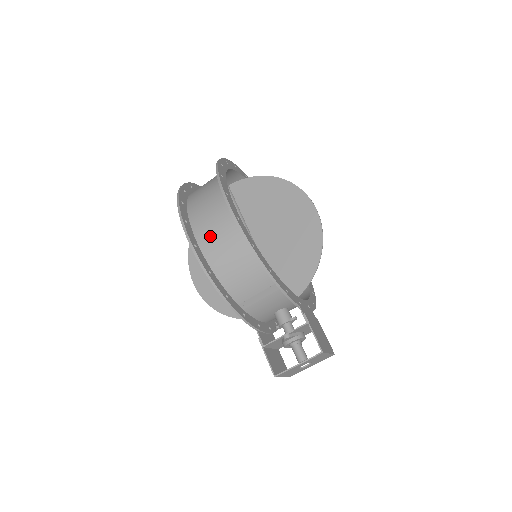
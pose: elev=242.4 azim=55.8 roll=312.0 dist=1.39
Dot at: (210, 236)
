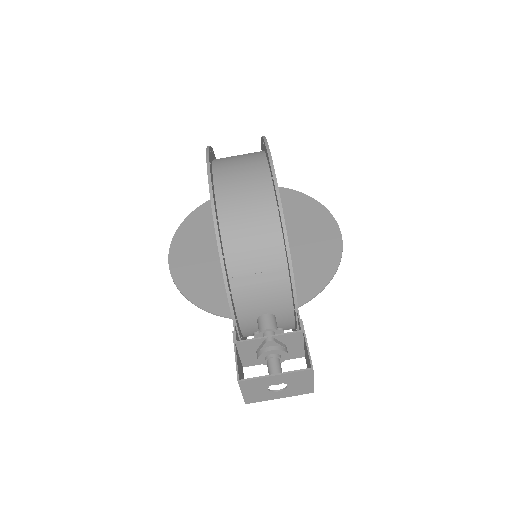
Dot at: (232, 186)
